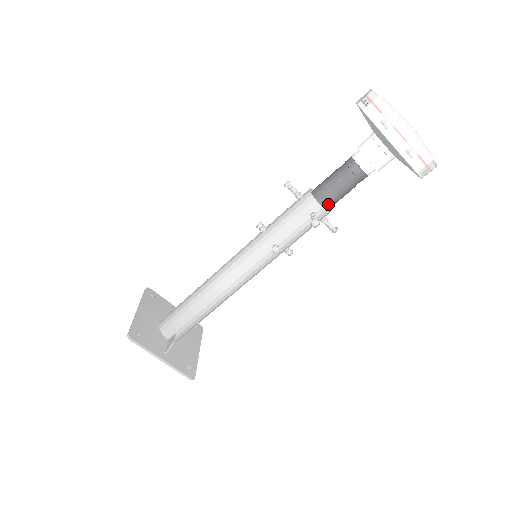
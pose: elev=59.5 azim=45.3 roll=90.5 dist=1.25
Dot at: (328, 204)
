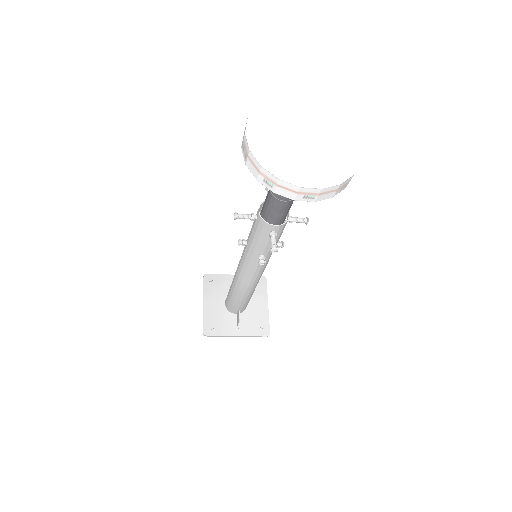
Dot at: (280, 219)
